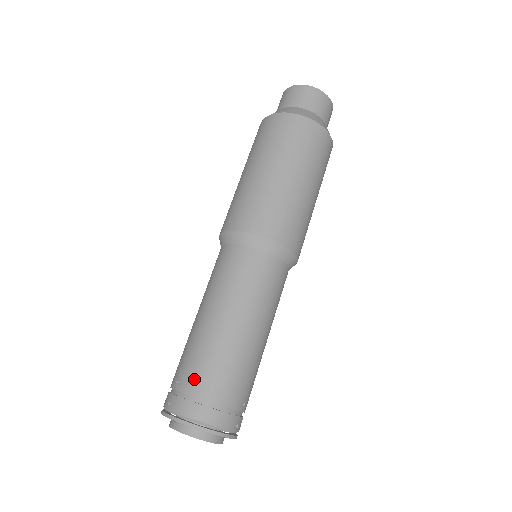
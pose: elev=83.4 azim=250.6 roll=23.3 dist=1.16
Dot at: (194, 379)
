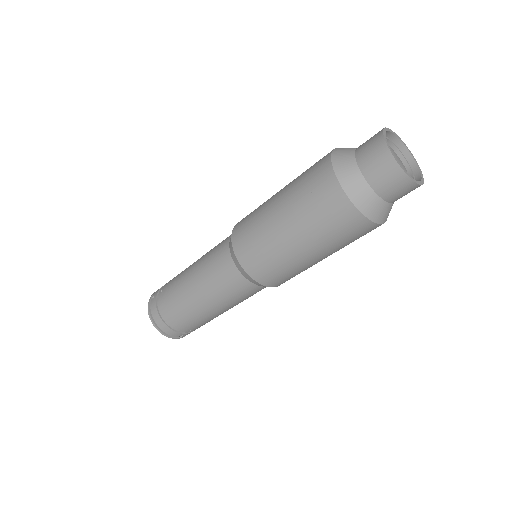
Dot at: (164, 302)
